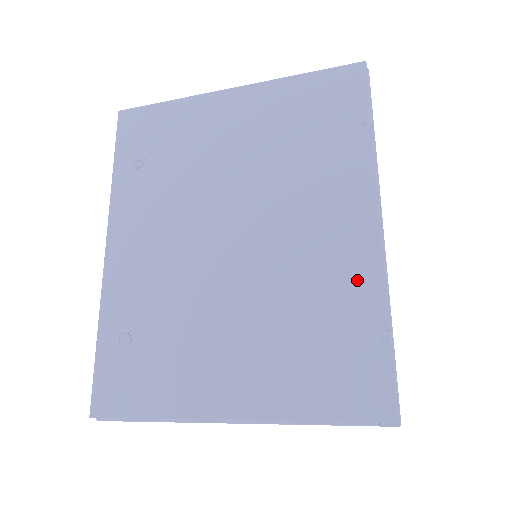
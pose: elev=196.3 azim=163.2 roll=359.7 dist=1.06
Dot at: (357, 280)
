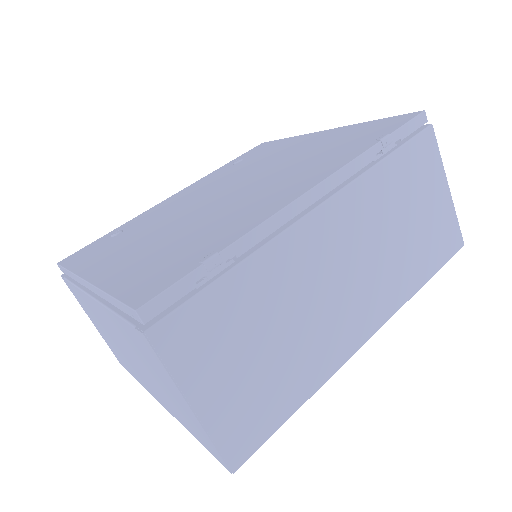
Dot at: (246, 221)
